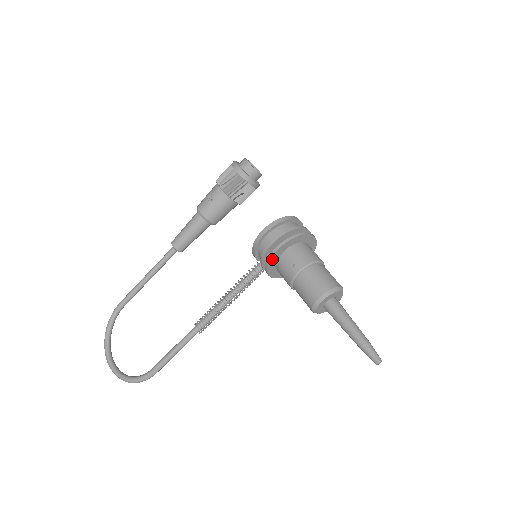
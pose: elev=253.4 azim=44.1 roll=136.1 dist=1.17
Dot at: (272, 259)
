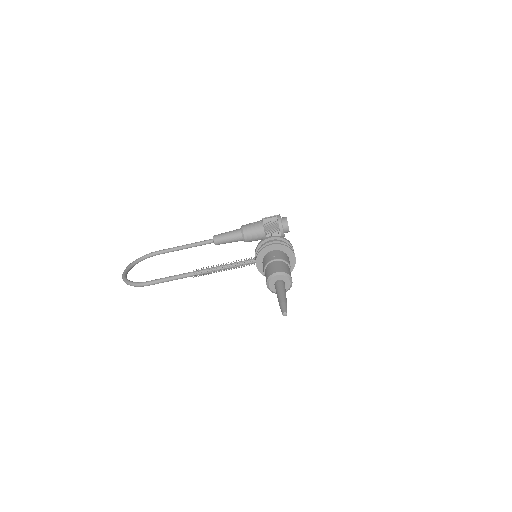
Dot at: (265, 250)
